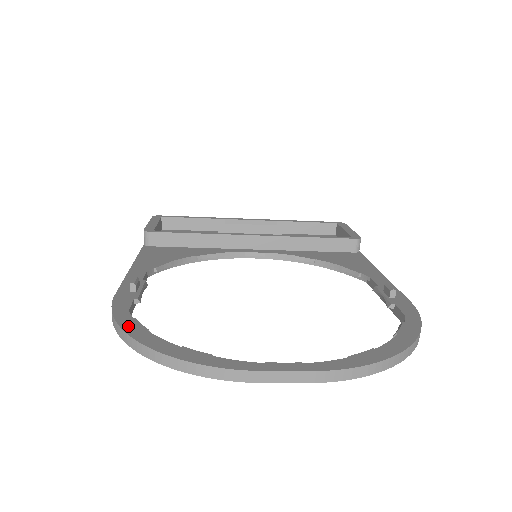
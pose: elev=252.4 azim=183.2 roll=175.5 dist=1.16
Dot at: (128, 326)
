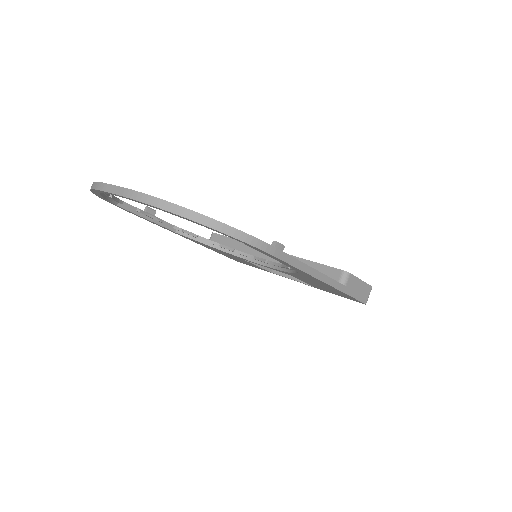
Dot at: occluded
